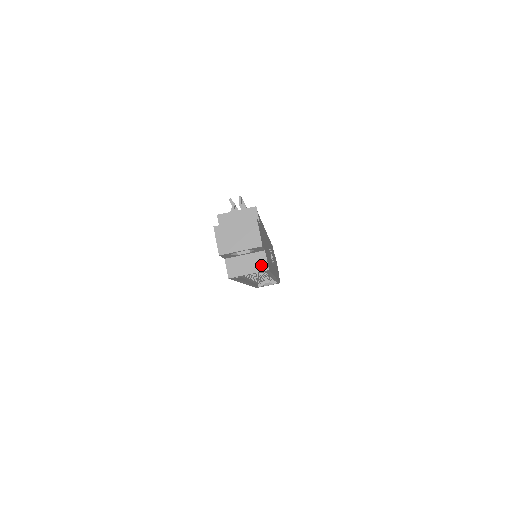
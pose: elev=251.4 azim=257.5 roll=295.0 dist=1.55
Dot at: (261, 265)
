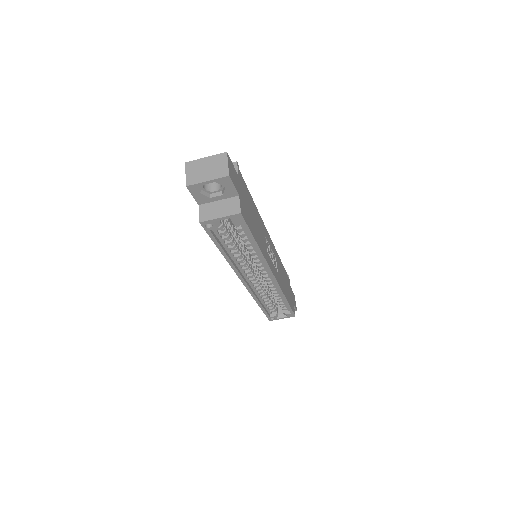
Dot at: (233, 209)
